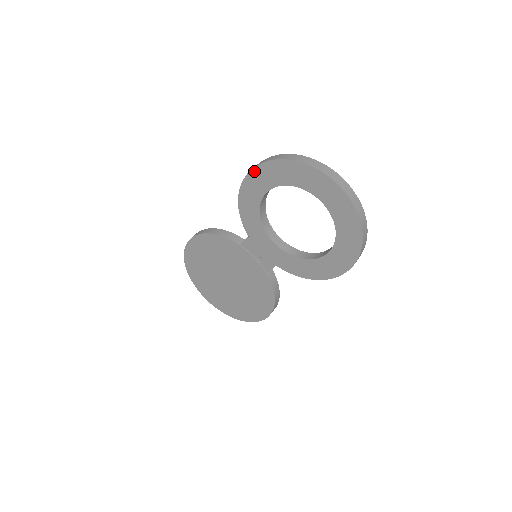
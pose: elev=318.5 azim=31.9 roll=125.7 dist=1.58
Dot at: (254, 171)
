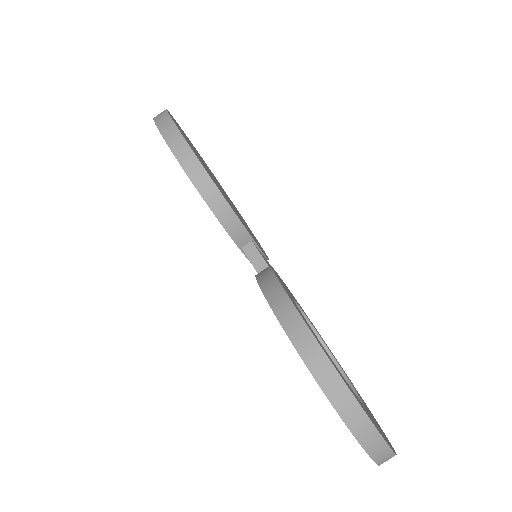
Dot at: (306, 365)
